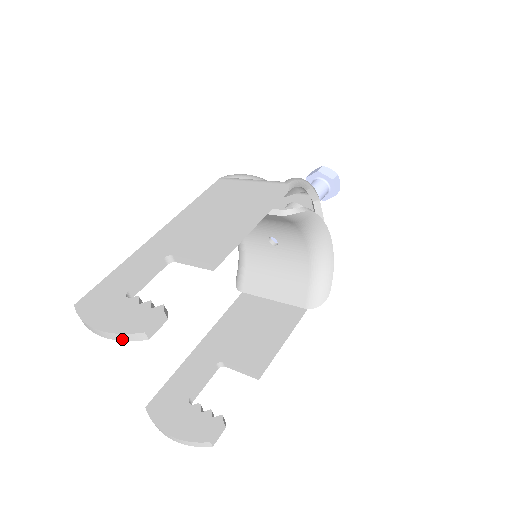
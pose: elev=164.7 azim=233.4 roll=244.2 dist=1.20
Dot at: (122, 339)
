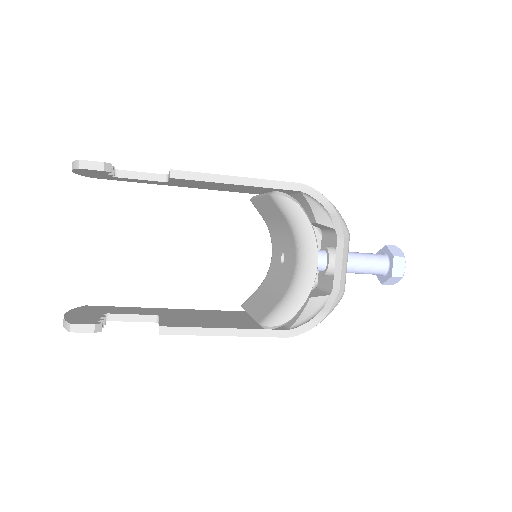
Dot at: (72, 168)
